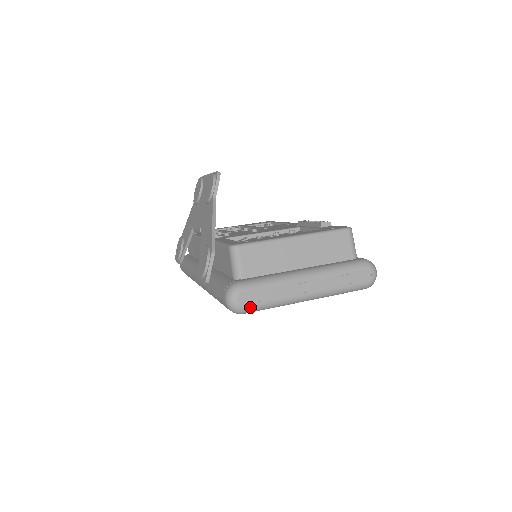
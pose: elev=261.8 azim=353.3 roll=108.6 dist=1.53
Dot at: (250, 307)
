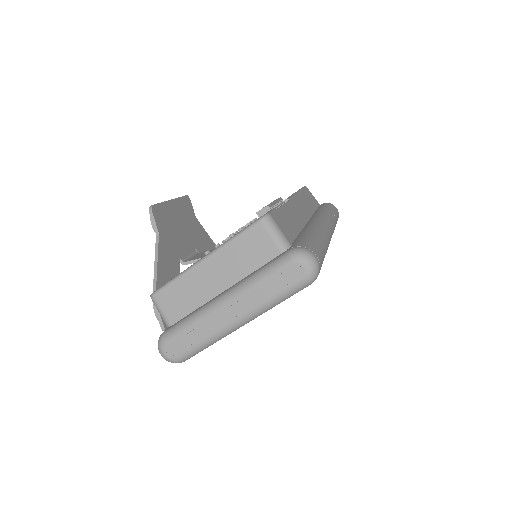
Dot at: (181, 356)
